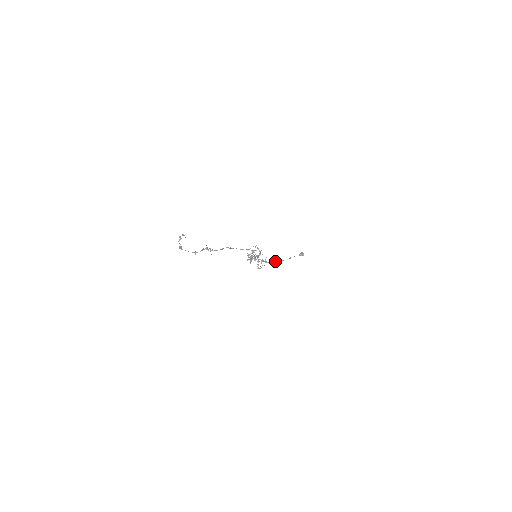
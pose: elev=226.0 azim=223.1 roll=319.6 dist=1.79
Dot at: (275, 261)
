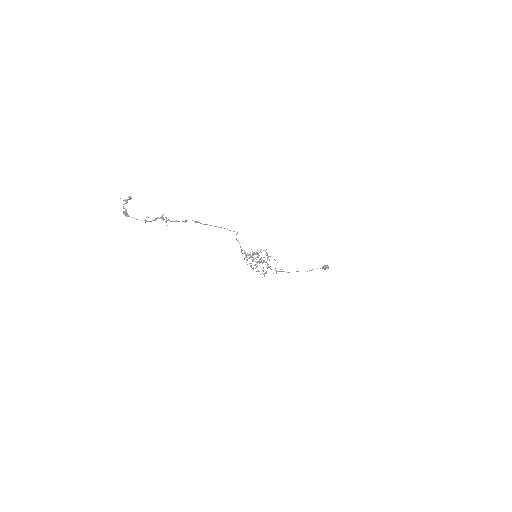
Dot at: (289, 272)
